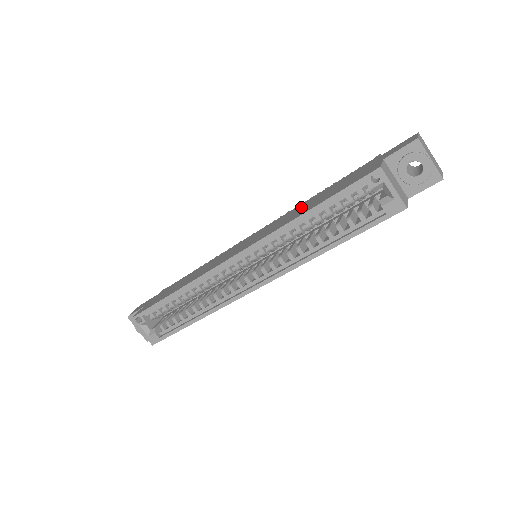
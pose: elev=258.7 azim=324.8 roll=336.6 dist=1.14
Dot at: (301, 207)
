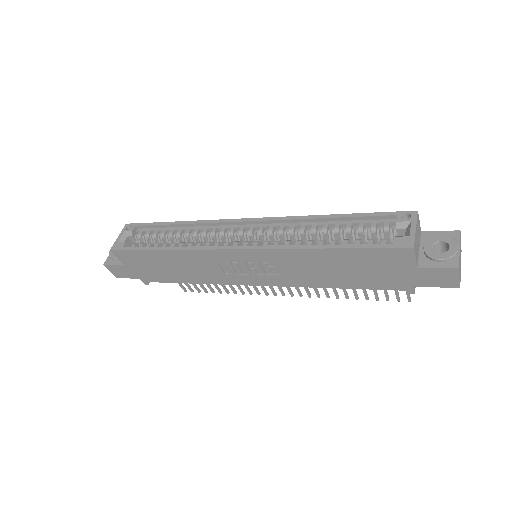
Dot at: occluded
